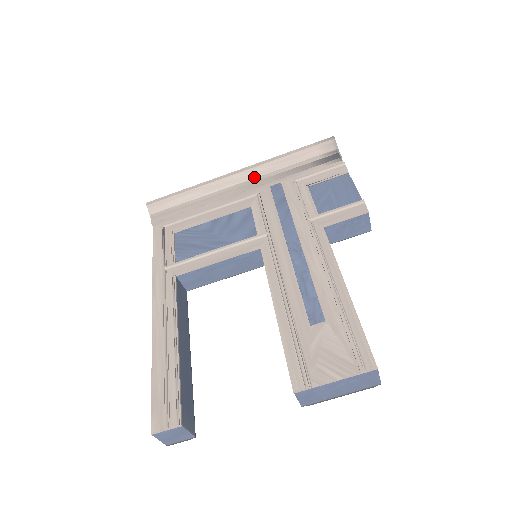
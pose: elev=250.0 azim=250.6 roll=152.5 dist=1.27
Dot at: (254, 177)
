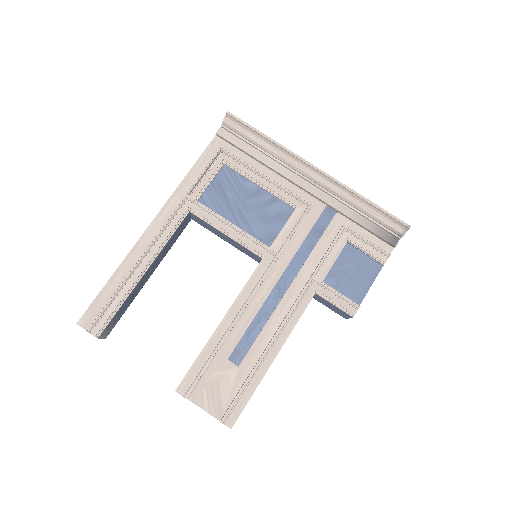
Dot at: (324, 186)
